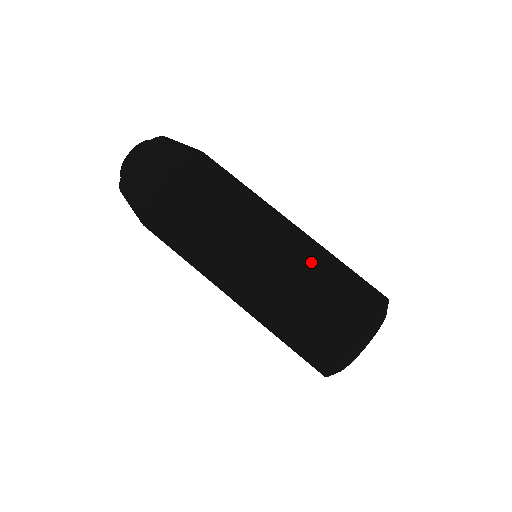
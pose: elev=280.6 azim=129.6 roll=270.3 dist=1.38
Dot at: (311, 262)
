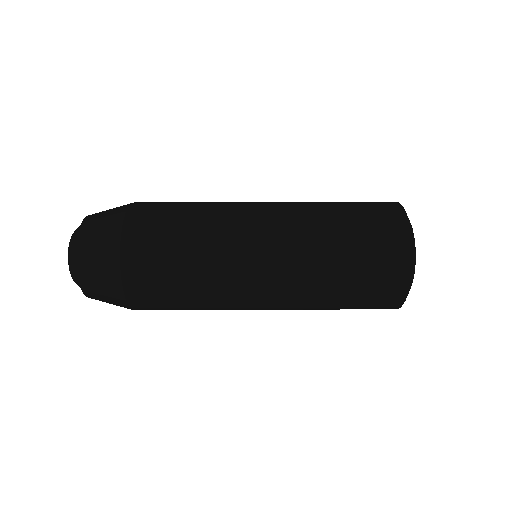
Dot at: (310, 203)
